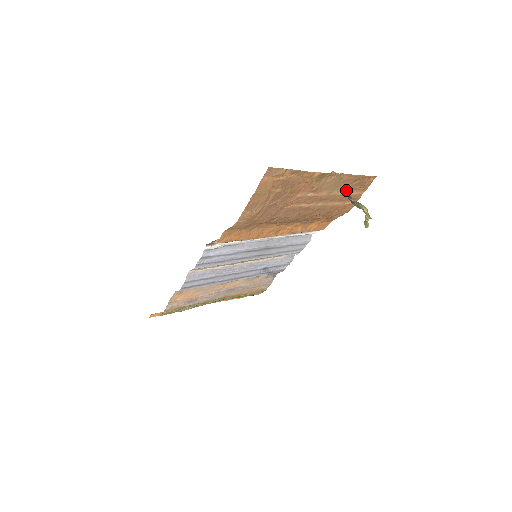
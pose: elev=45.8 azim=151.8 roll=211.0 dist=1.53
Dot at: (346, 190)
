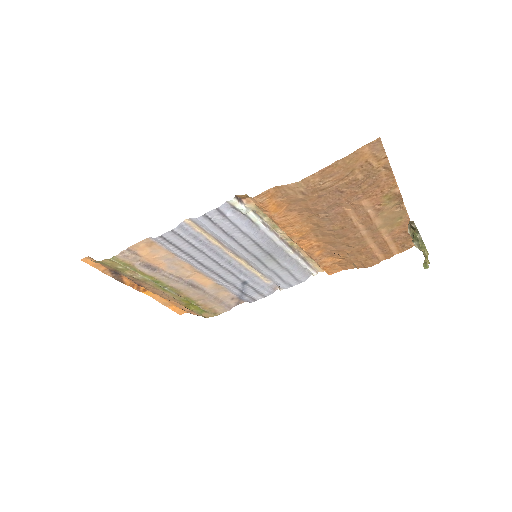
Dot at: (391, 237)
